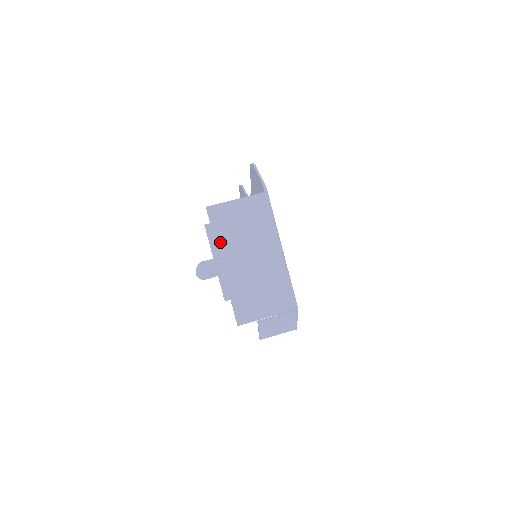
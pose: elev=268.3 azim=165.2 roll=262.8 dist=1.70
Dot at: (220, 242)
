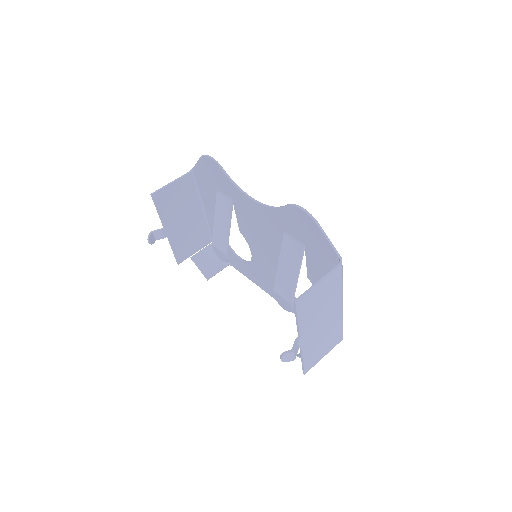
Dot at: (302, 325)
